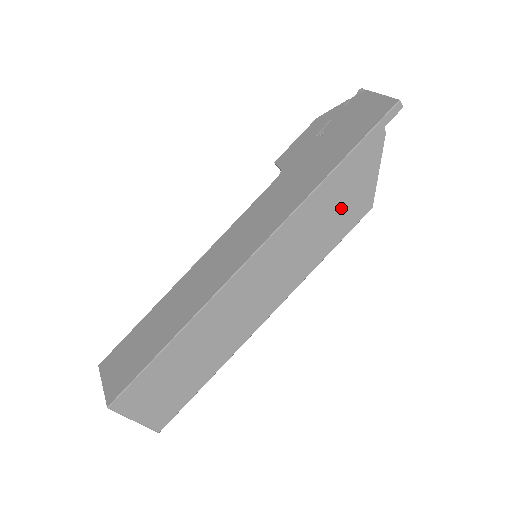
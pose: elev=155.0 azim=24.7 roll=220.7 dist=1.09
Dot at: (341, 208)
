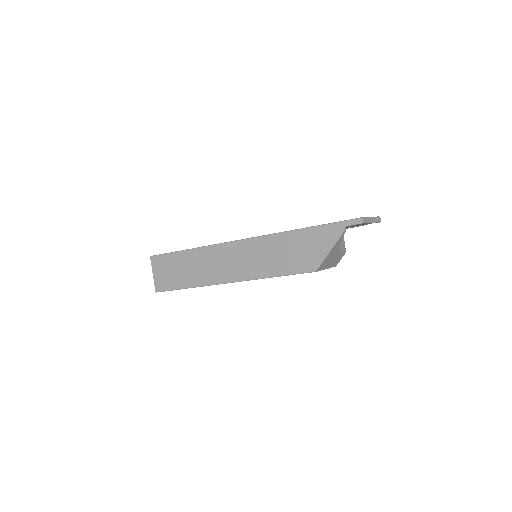
Dot at: (297, 255)
